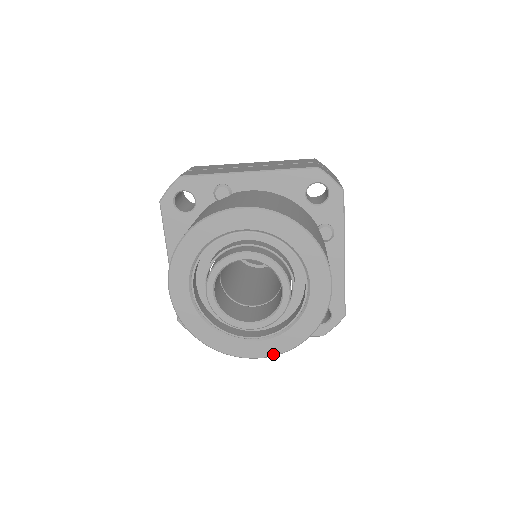
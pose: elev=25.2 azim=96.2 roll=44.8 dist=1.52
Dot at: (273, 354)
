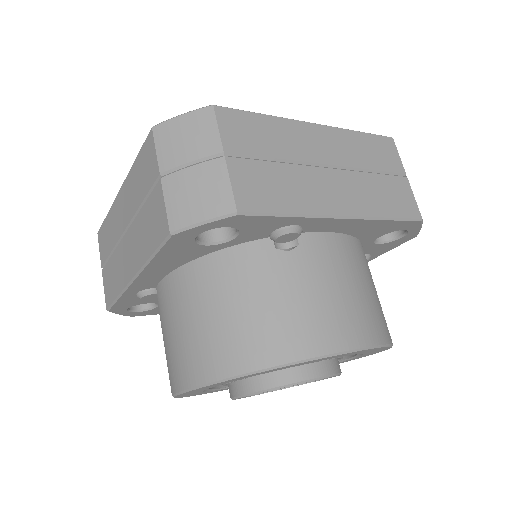
Dot at: occluded
